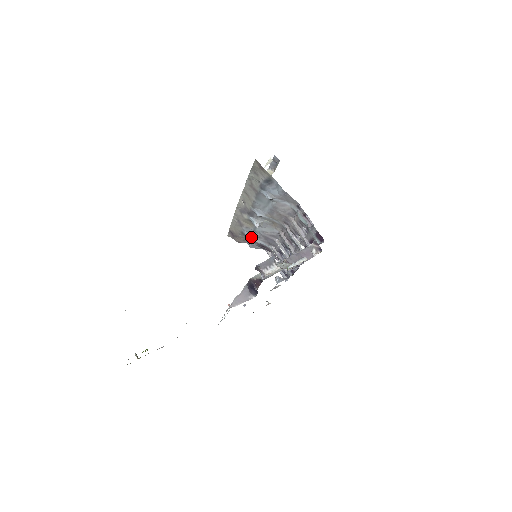
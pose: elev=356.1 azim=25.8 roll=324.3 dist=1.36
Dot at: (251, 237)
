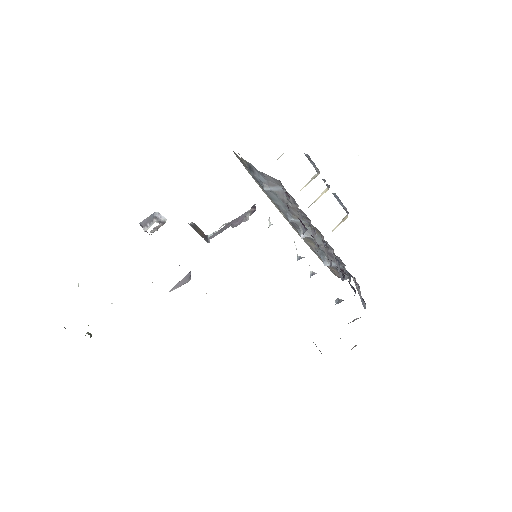
Dot at: (324, 260)
